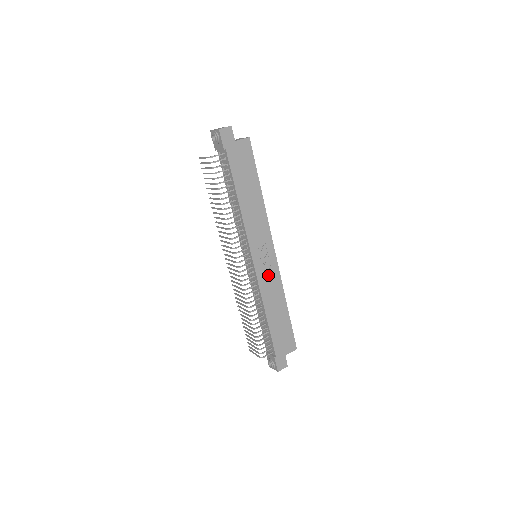
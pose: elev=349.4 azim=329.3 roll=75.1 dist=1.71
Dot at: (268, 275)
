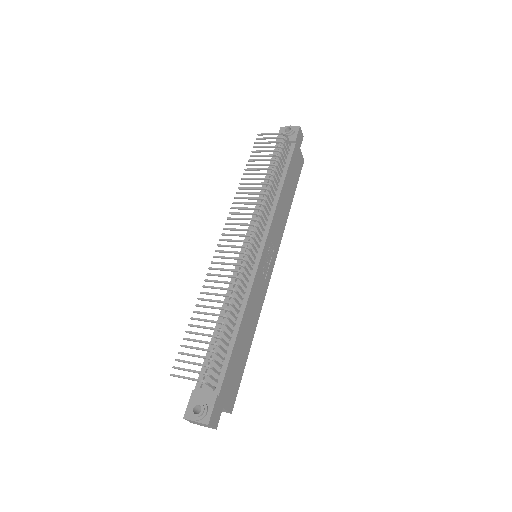
Dot at: (261, 283)
